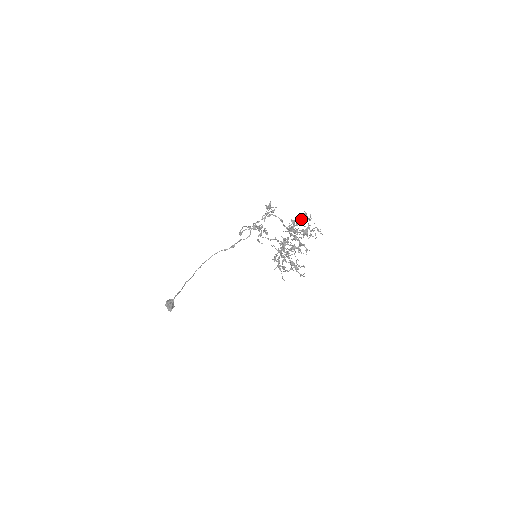
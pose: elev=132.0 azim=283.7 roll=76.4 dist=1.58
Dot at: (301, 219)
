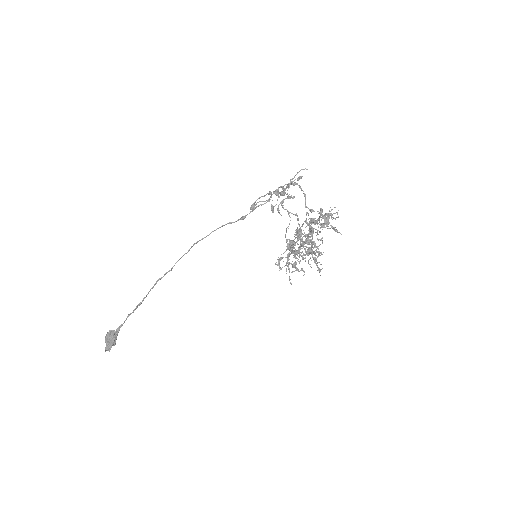
Dot at: occluded
